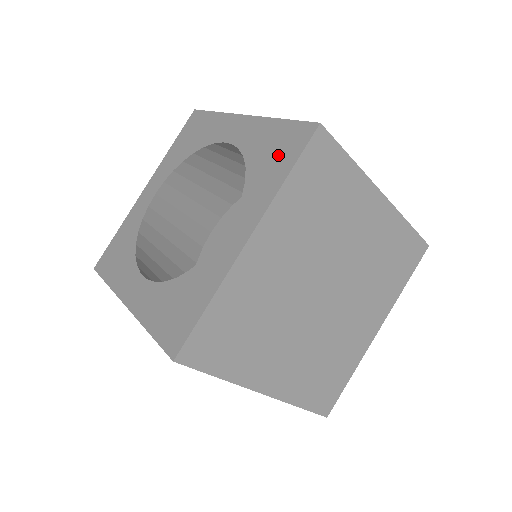
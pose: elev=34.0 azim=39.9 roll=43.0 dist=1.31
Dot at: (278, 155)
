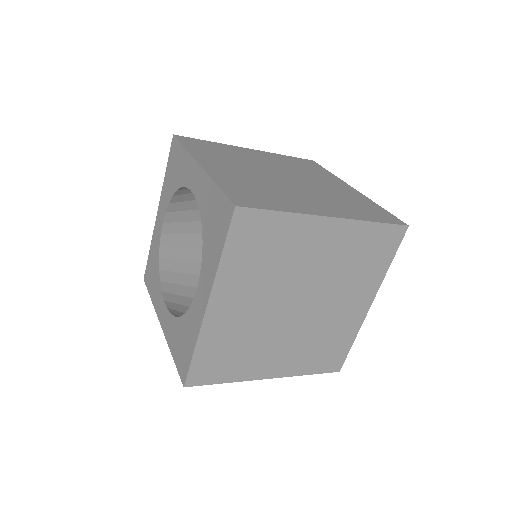
Dot at: (216, 228)
